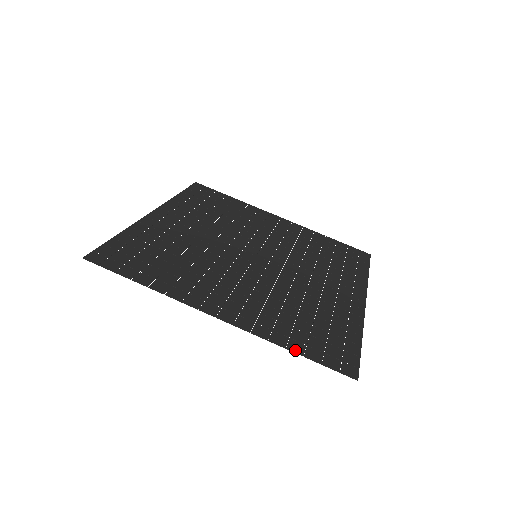
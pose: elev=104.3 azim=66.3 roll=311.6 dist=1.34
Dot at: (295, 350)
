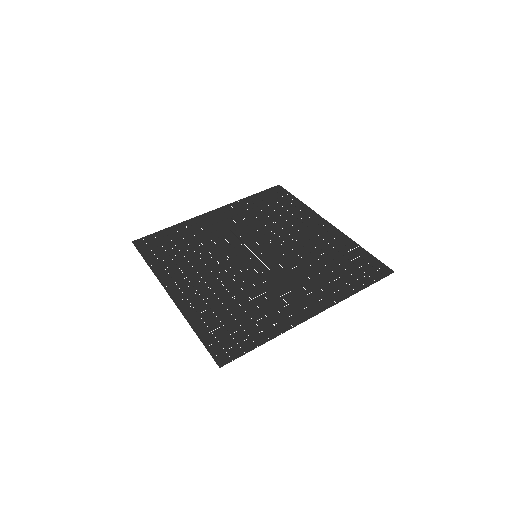
Dot at: (360, 288)
